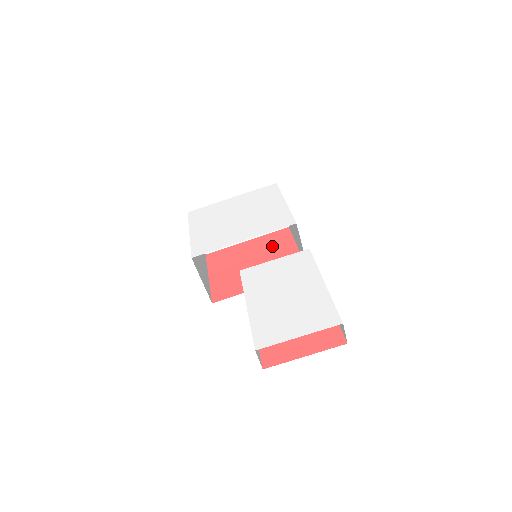
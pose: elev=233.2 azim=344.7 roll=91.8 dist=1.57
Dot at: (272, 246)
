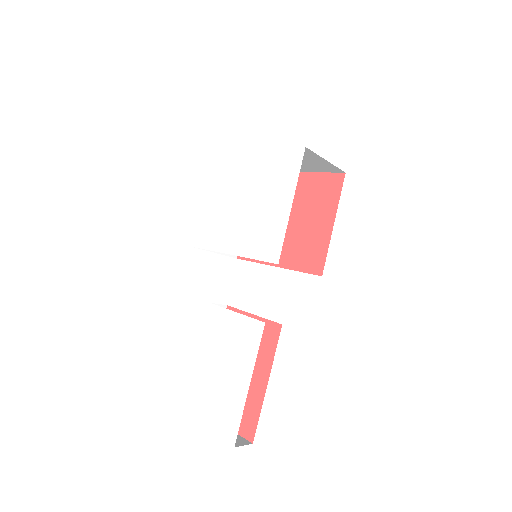
Dot at: (313, 202)
